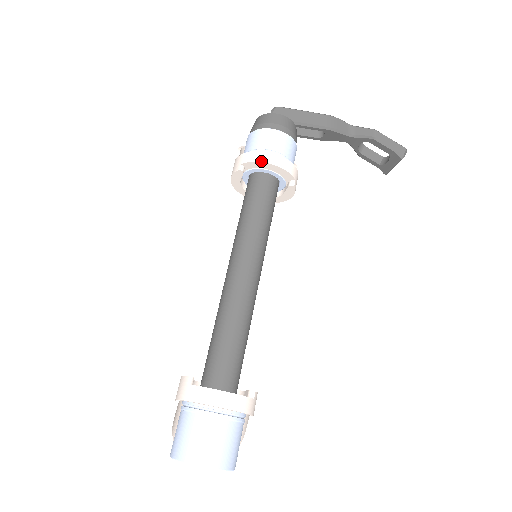
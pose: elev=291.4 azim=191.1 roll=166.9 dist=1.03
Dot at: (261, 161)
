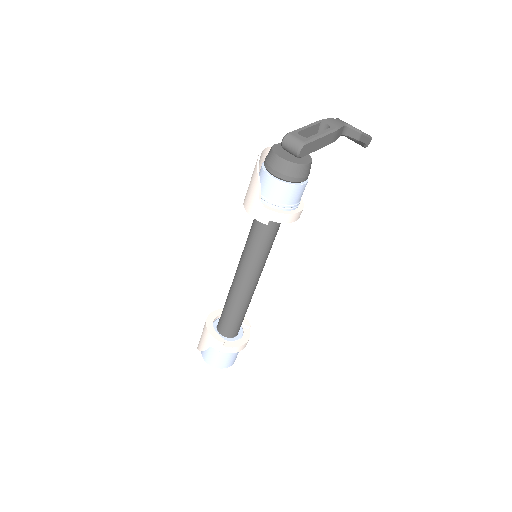
Dot at: occluded
